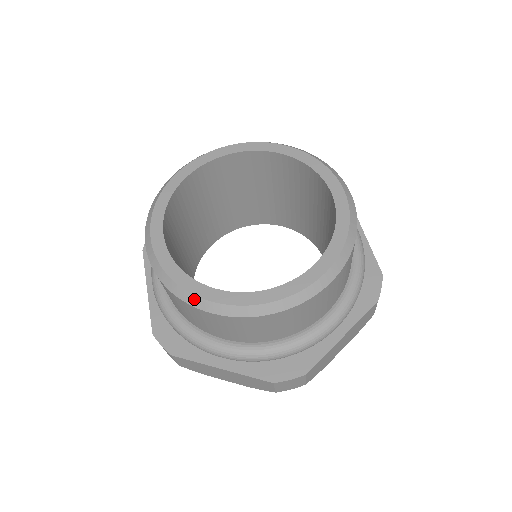
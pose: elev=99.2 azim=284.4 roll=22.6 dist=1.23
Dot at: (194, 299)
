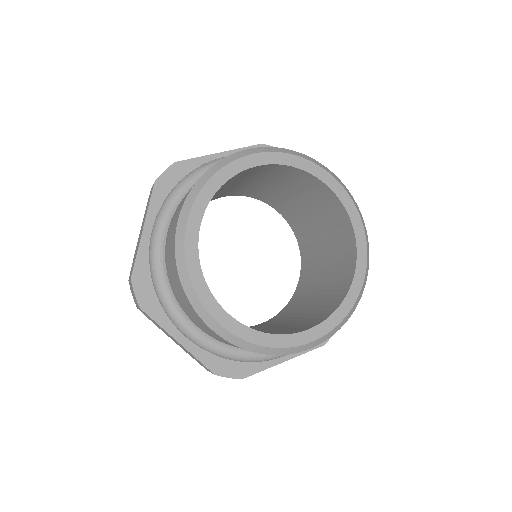
Dot at: (293, 349)
